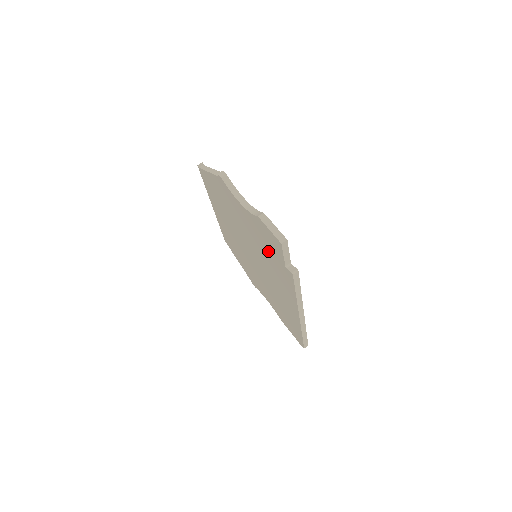
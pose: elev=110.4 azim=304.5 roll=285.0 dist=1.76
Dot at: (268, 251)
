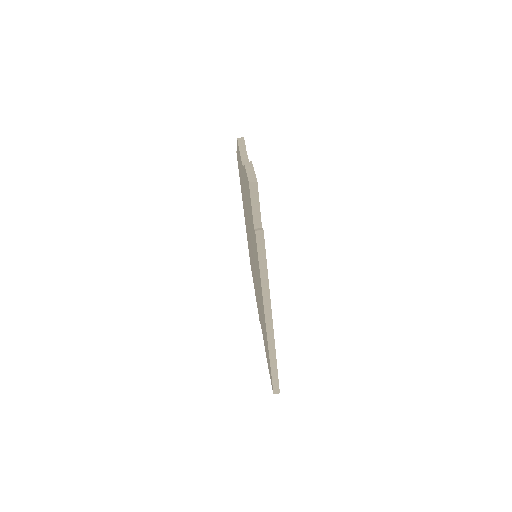
Dot at: occluded
